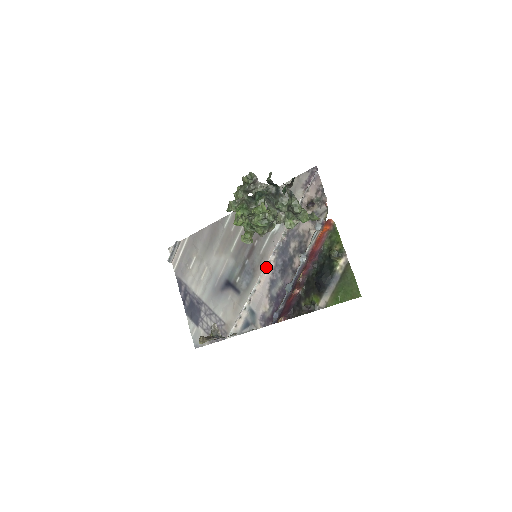
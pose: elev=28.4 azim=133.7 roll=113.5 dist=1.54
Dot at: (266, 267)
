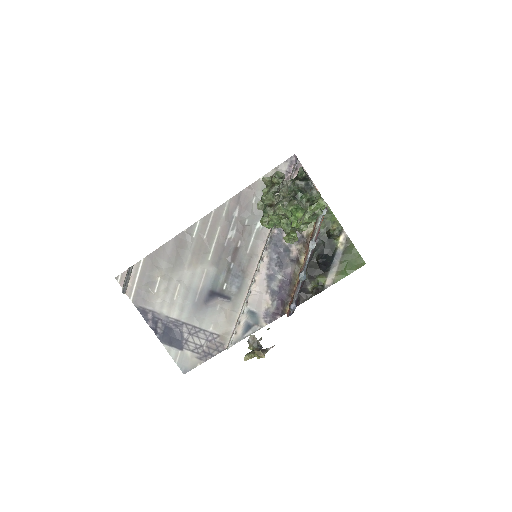
Dot at: (260, 264)
